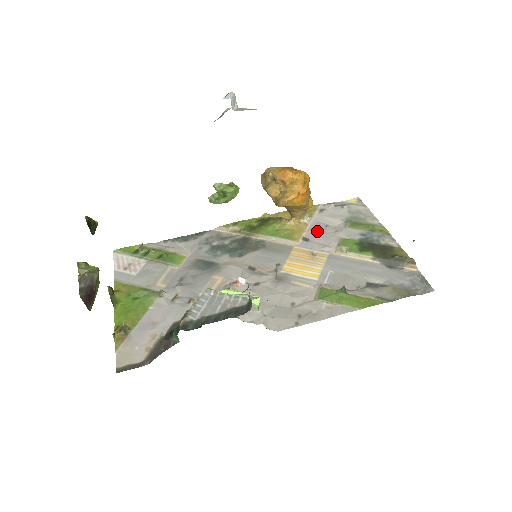
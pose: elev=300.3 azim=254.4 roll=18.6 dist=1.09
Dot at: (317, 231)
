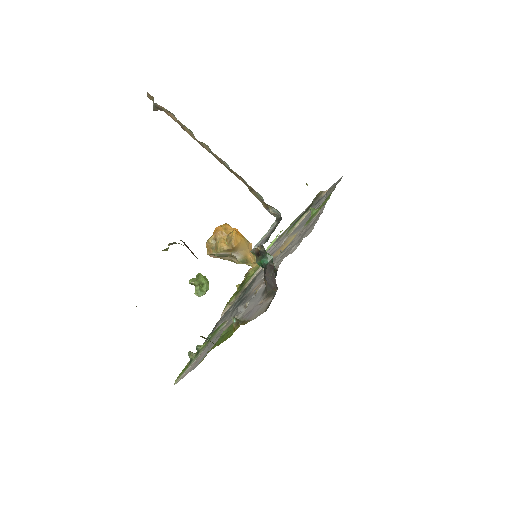
Dot at: (271, 251)
